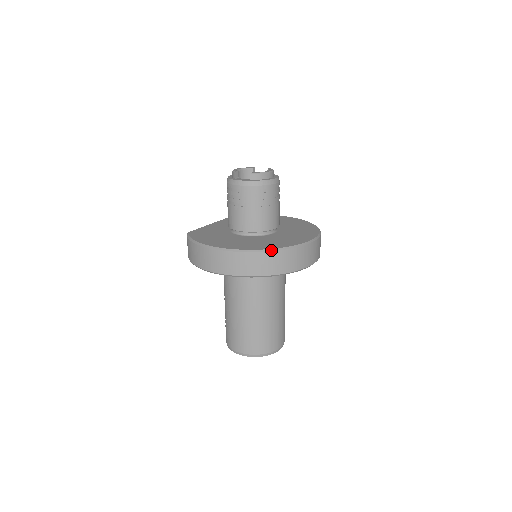
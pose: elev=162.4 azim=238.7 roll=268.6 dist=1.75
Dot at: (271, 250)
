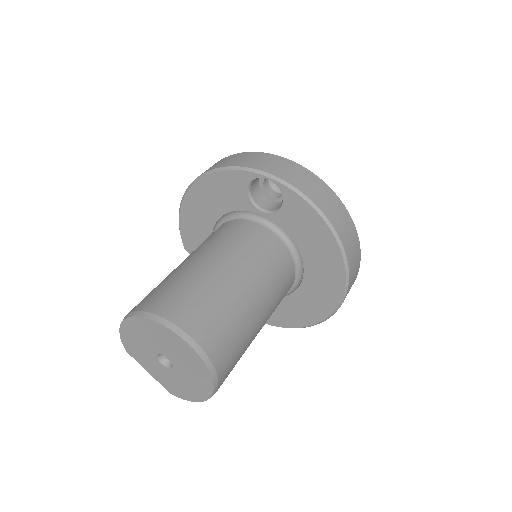
Dot at: (262, 153)
